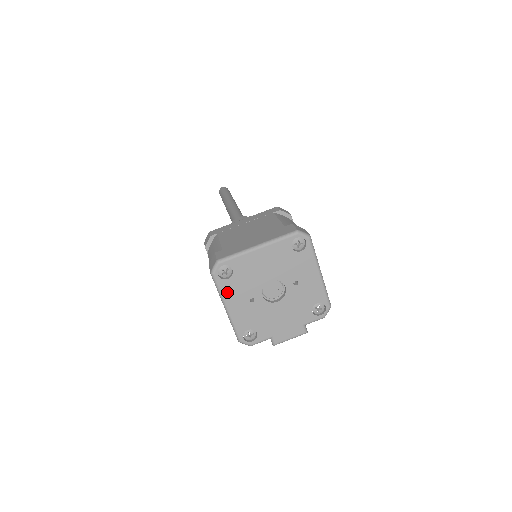
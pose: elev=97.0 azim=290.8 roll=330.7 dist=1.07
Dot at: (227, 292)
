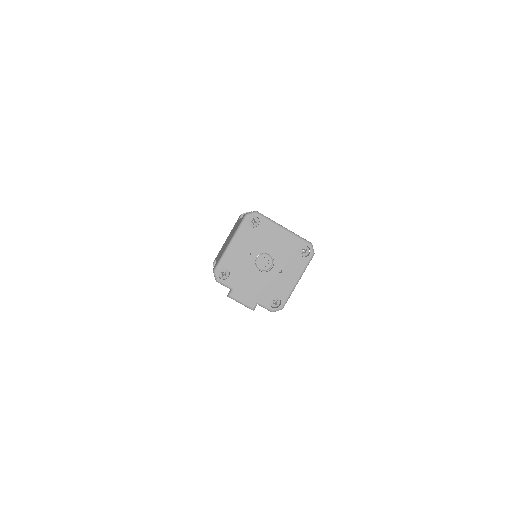
Dot at: (242, 234)
